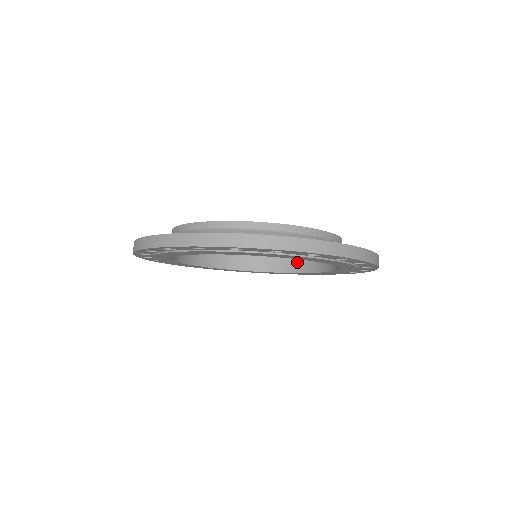
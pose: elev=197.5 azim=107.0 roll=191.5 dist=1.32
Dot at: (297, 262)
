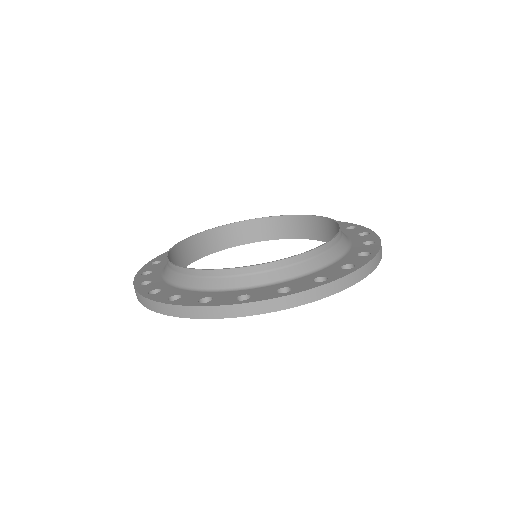
Dot at: (326, 231)
